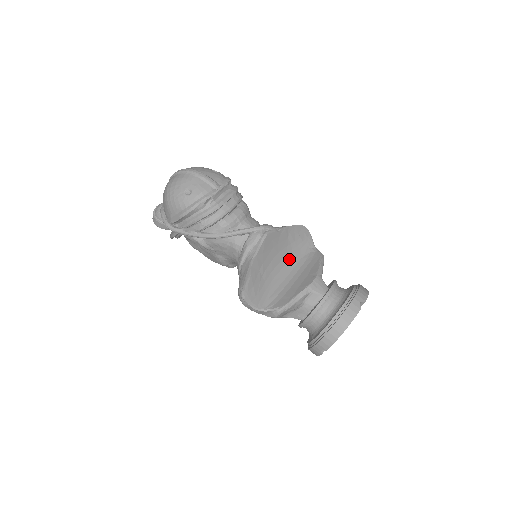
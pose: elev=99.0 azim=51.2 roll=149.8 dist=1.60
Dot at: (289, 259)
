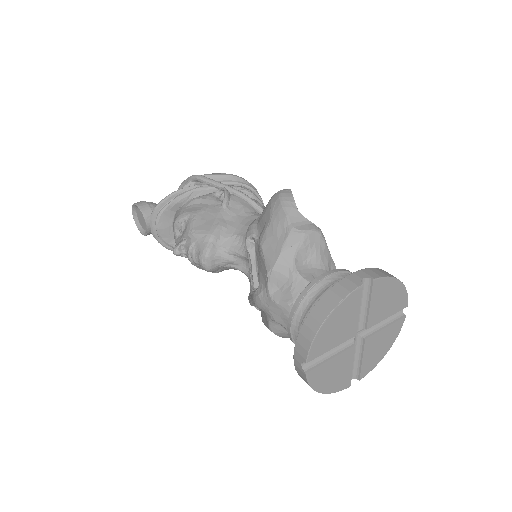
Dot at: occluded
